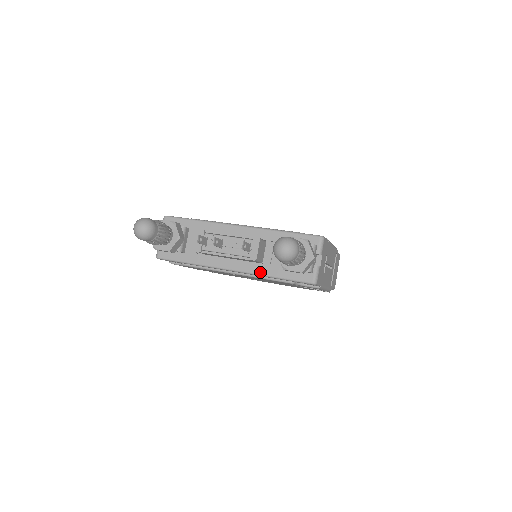
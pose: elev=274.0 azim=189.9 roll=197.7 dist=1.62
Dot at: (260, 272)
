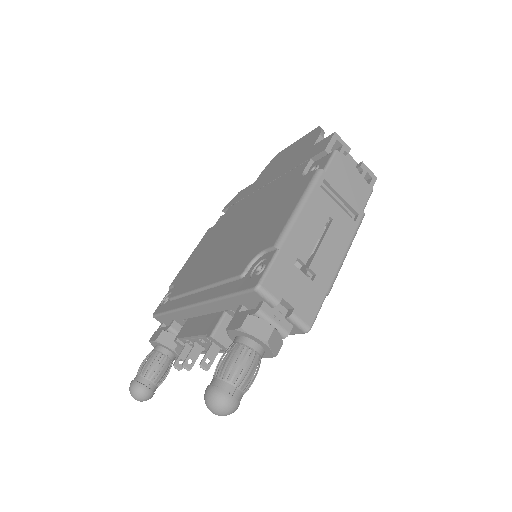
Dot at: occluded
